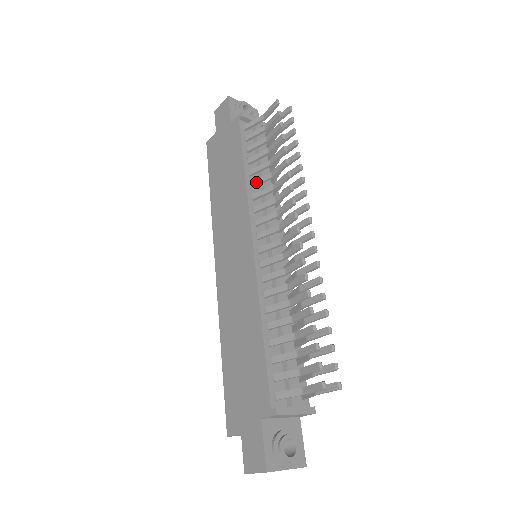
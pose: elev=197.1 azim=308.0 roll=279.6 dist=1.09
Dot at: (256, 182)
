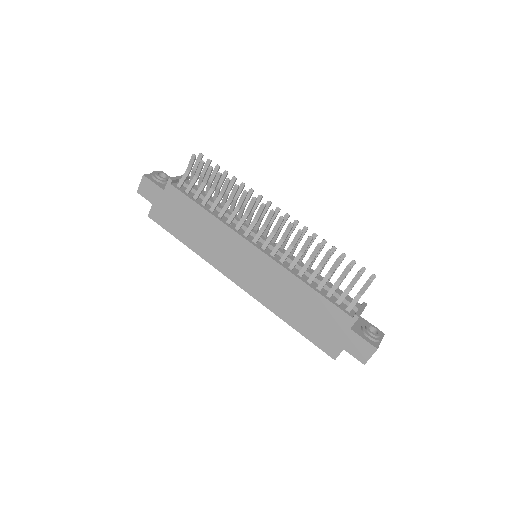
Dot at: (222, 213)
